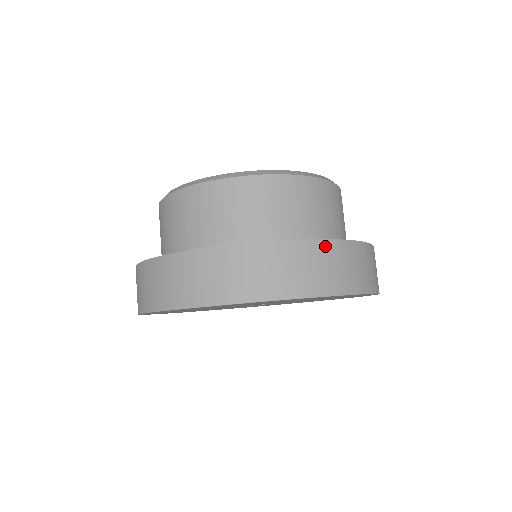
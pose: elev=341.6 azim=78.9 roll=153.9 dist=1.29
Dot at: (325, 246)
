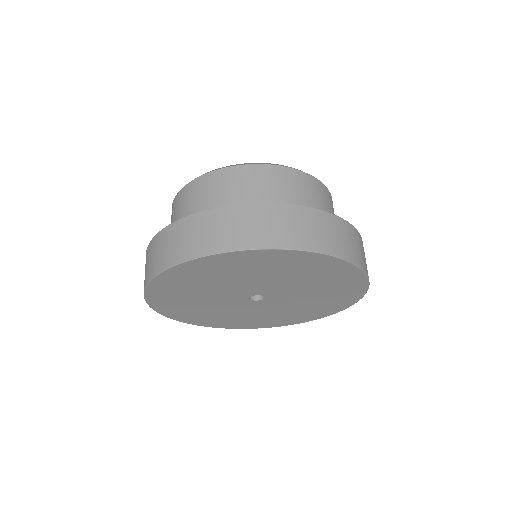
Dot at: (325, 216)
